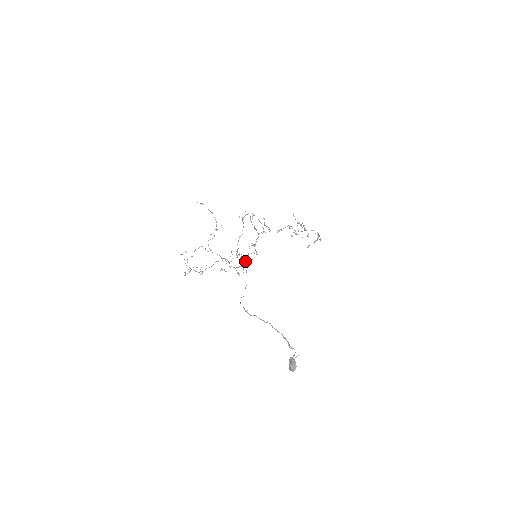
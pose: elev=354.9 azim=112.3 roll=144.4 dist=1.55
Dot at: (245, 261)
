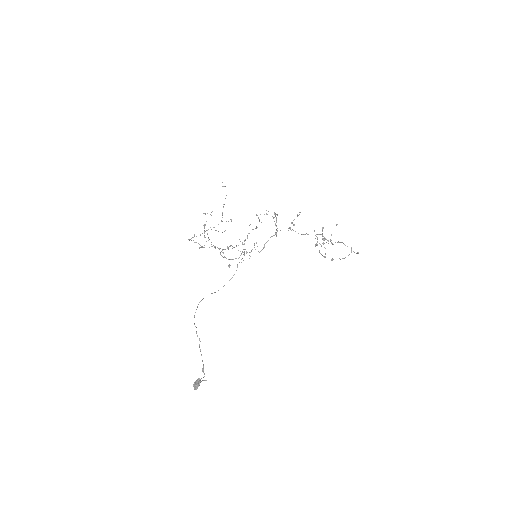
Dot at: occluded
